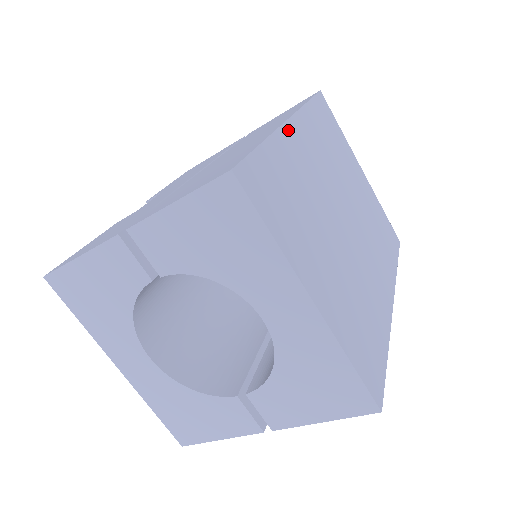
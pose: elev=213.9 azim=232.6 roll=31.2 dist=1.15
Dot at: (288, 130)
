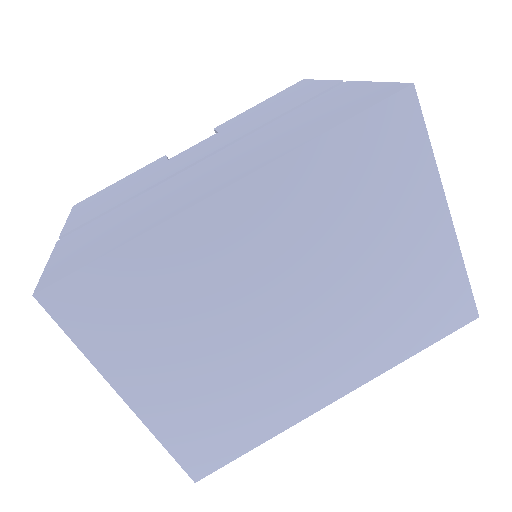
Dot at: (209, 209)
